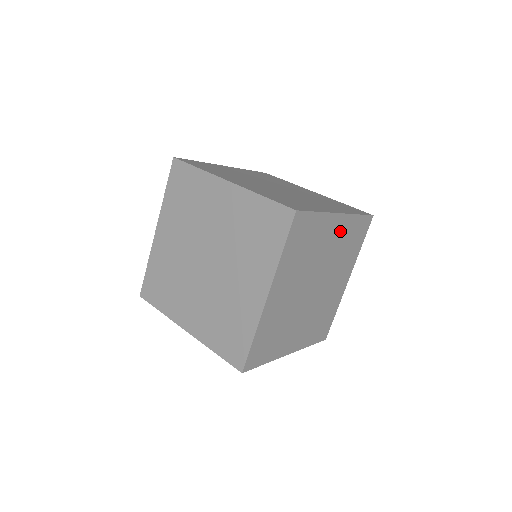
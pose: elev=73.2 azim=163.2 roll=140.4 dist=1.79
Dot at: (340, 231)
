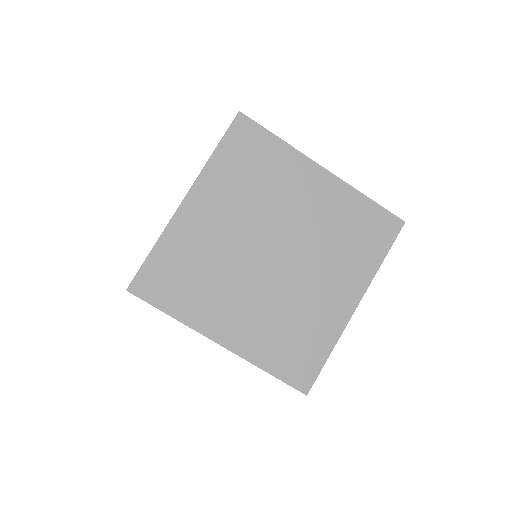
Dot at: (327, 198)
